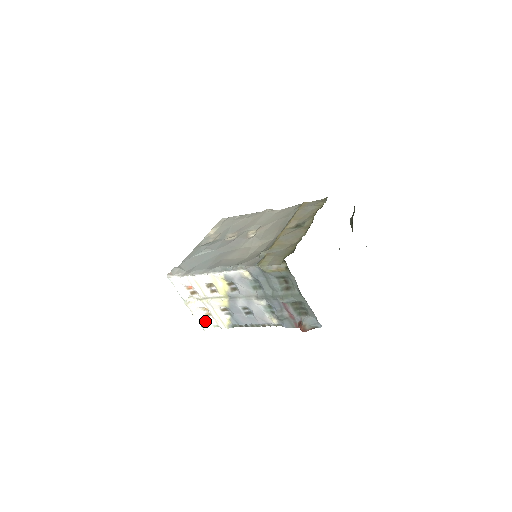
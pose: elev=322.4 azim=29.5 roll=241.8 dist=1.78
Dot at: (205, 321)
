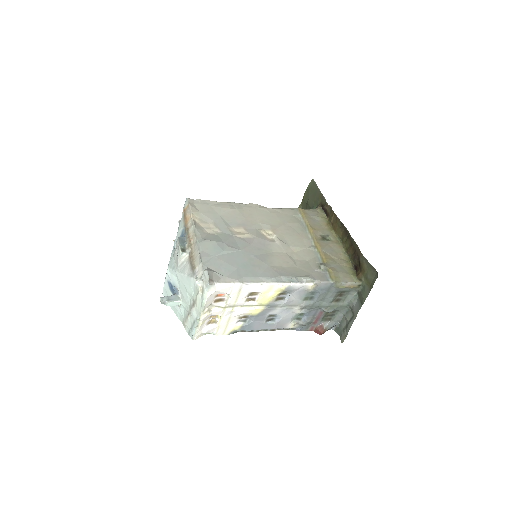
Dot at: (204, 330)
